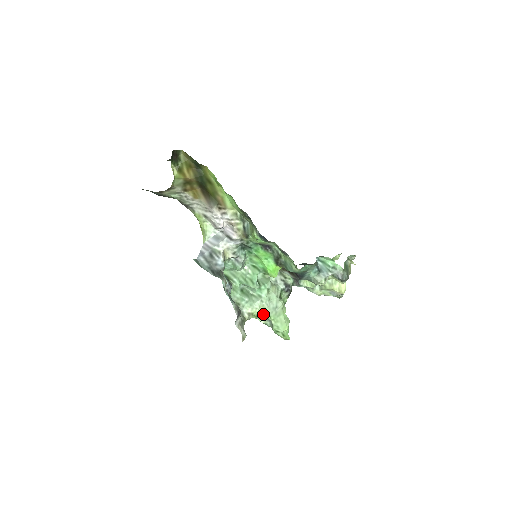
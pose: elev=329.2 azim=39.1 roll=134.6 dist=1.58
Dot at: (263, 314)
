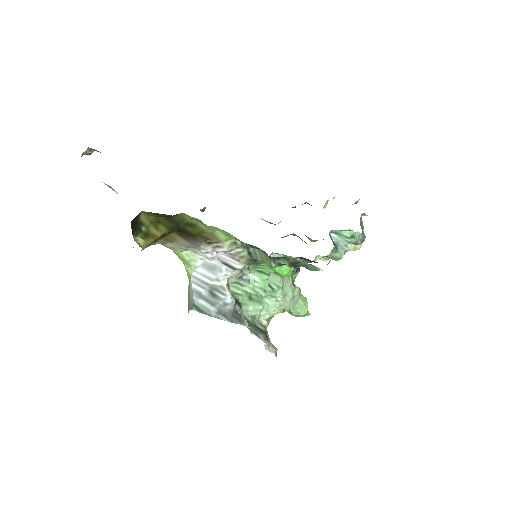
Dot at: (282, 311)
